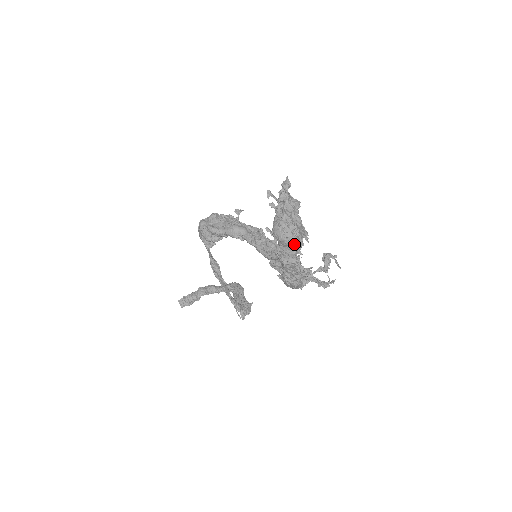
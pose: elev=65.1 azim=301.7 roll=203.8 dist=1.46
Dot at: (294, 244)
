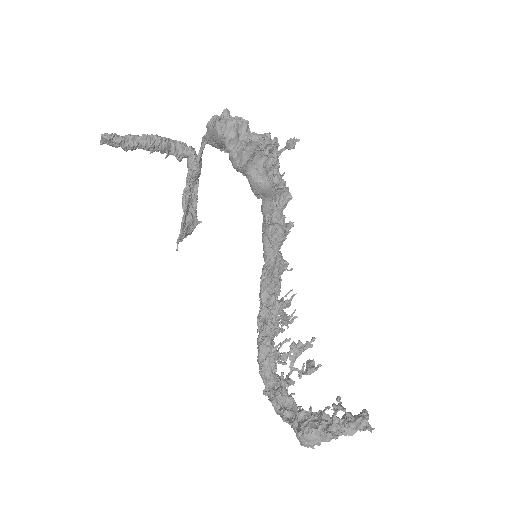
Dot at: occluded
